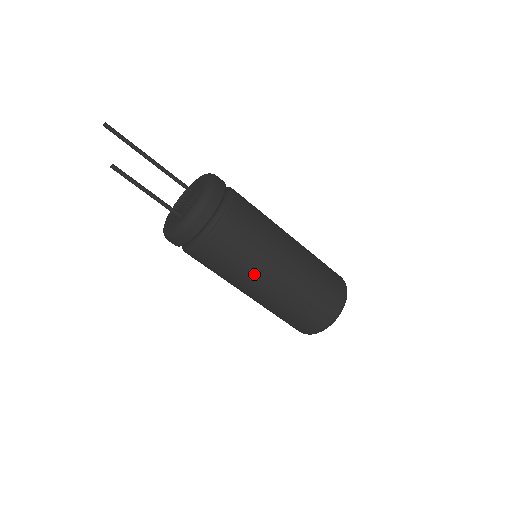
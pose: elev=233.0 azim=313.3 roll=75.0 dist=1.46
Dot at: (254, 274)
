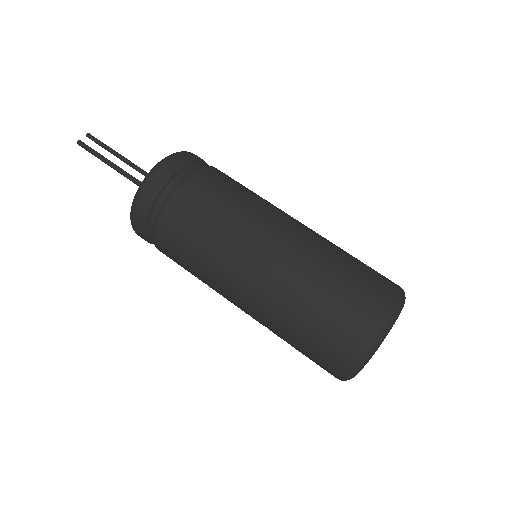
Dot at: (242, 239)
